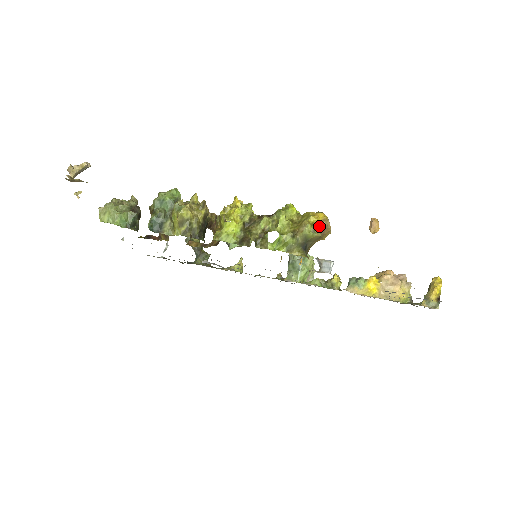
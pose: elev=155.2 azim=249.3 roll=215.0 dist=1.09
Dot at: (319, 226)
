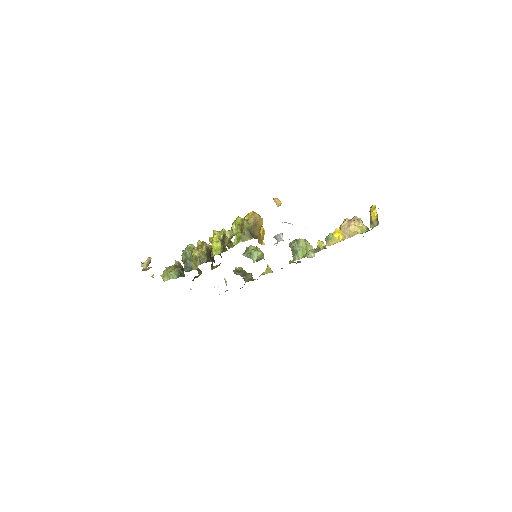
Dot at: (250, 219)
